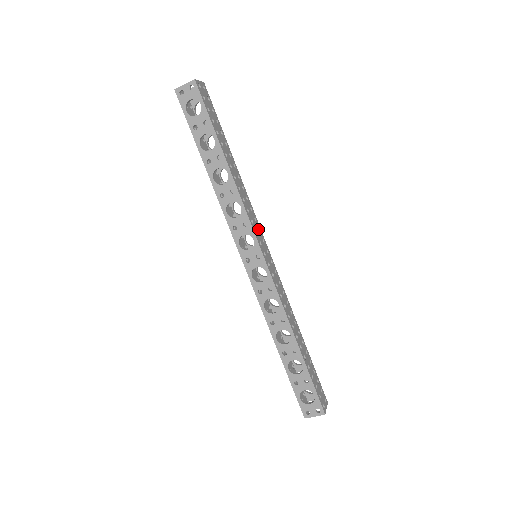
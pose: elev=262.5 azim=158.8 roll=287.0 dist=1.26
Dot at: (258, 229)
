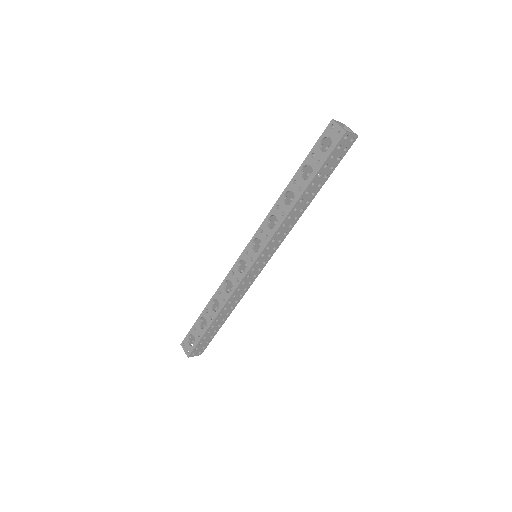
Dot at: (274, 247)
